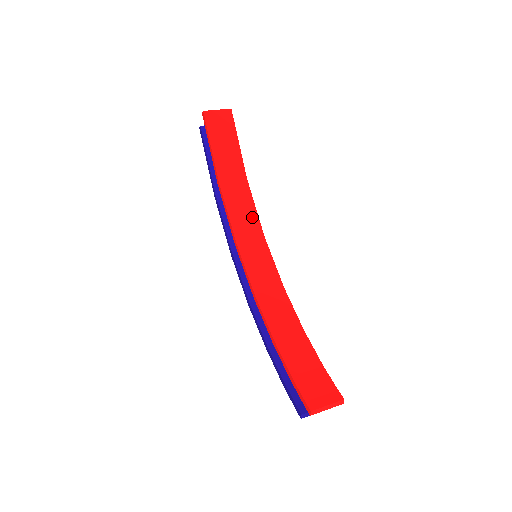
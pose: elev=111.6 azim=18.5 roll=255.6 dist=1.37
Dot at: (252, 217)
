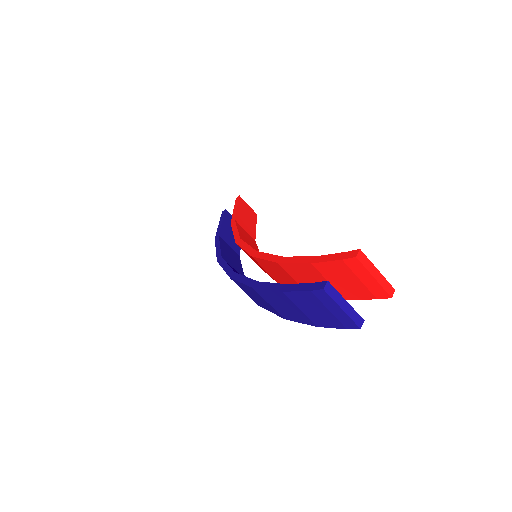
Dot at: (256, 249)
